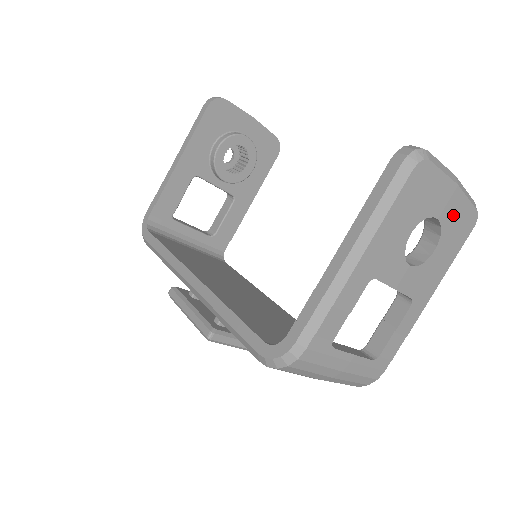
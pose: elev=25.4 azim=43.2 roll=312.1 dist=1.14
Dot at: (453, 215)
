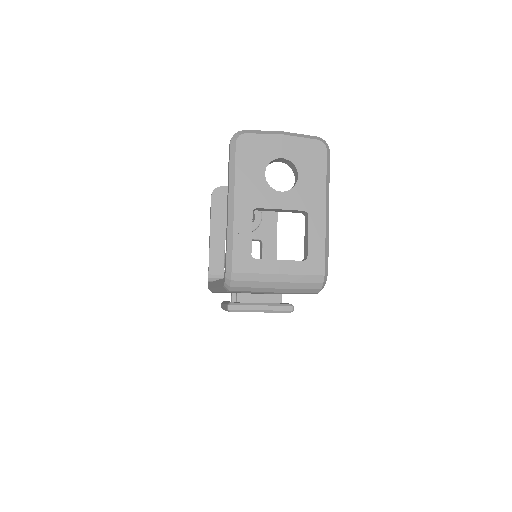
Dot at: (296, 151)
